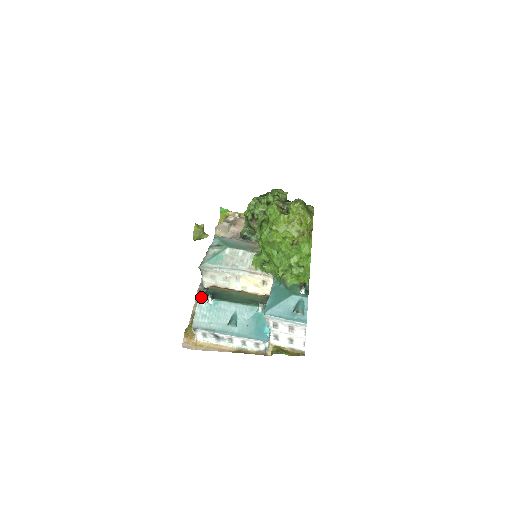
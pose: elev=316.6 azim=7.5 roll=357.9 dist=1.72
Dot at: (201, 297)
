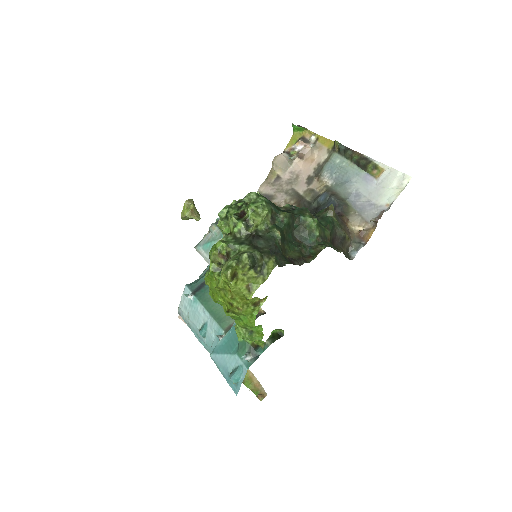
Dot at: (186, 286)
